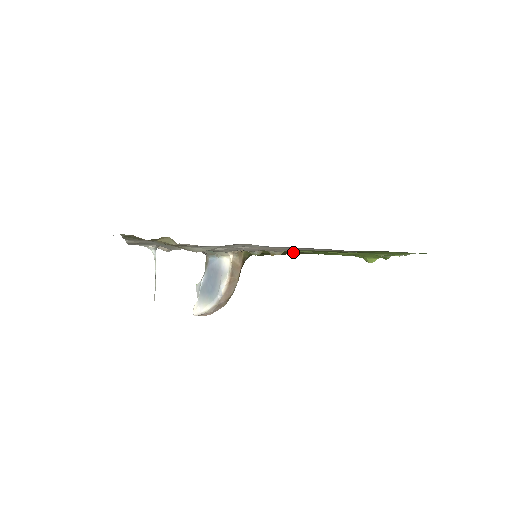
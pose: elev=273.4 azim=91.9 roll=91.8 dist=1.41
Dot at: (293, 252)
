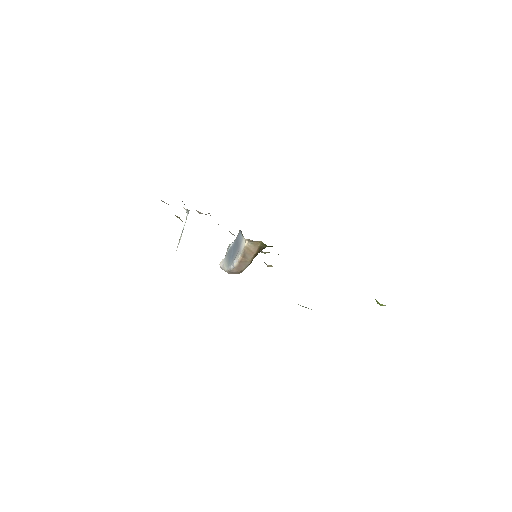
Dot at: occluded
